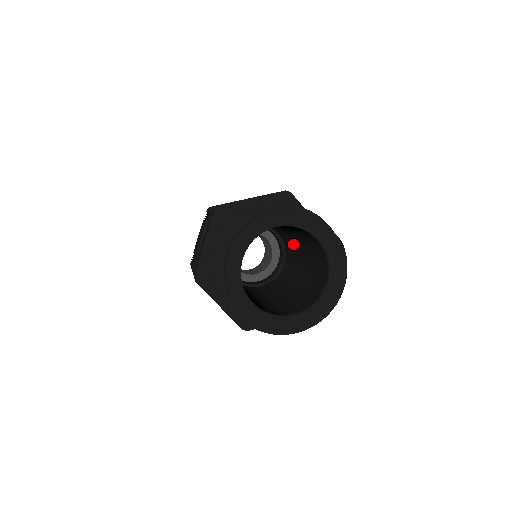
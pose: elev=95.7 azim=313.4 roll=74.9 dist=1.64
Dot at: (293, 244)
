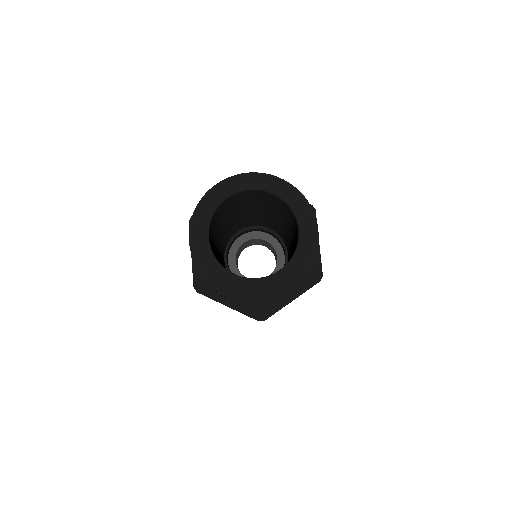
Dot at: occluded
